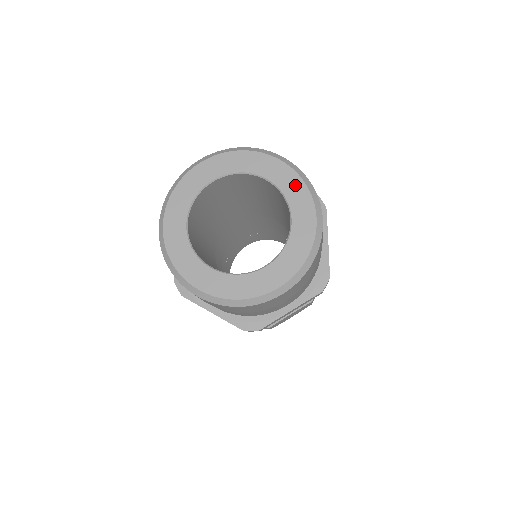
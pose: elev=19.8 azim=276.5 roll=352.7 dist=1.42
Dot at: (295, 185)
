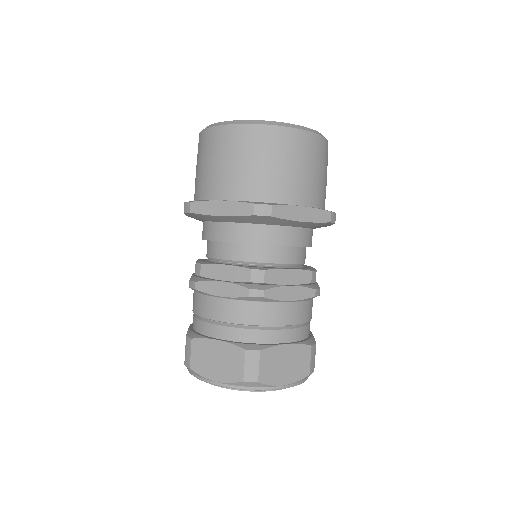
Dot at: occluded
